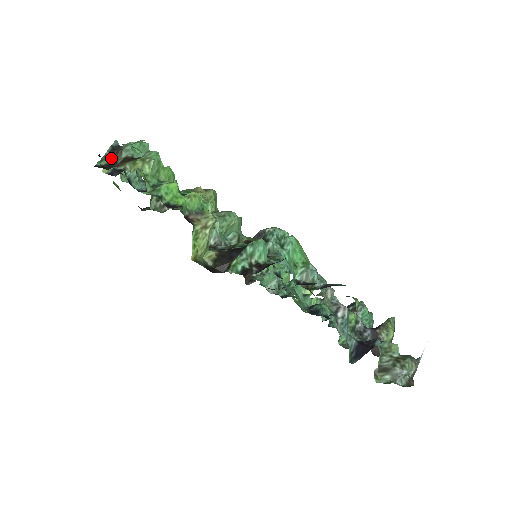
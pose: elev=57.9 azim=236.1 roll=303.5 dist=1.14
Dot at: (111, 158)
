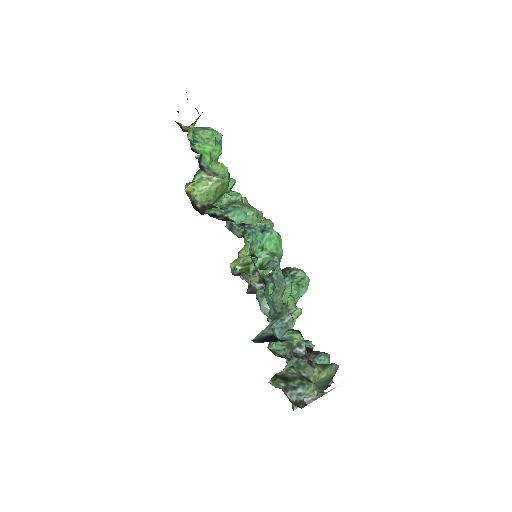
Dot at: occluded
